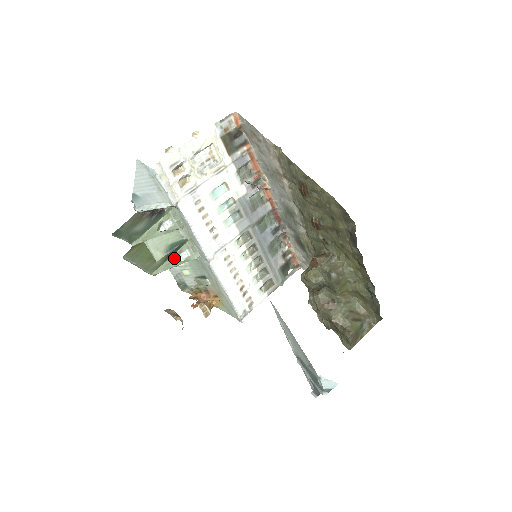
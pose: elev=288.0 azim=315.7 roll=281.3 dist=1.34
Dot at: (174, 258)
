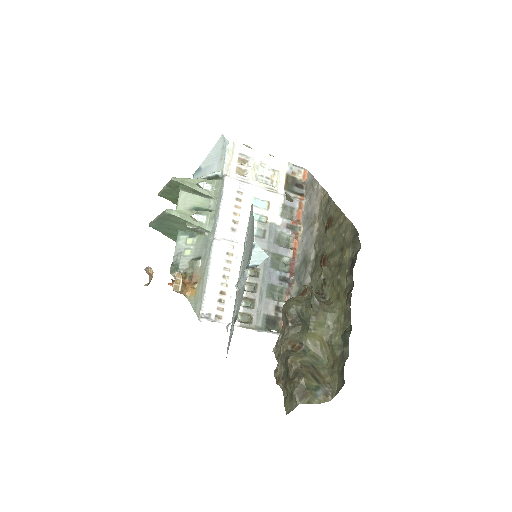
Dot at: (191, 214)
